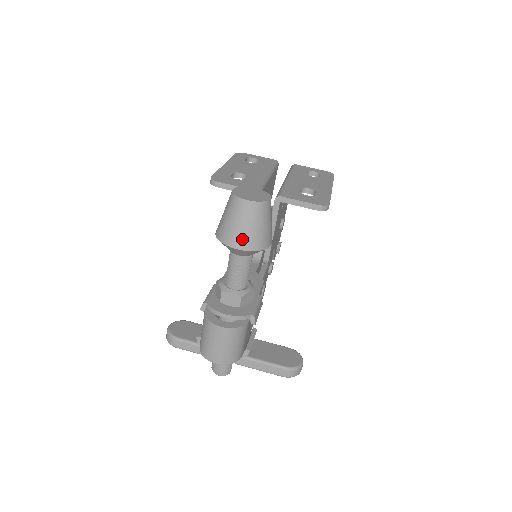
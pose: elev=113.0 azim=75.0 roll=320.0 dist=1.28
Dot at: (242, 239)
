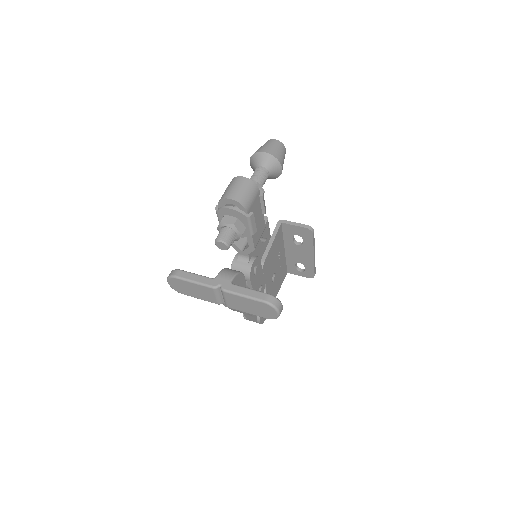
Dot at: (268, 149)
